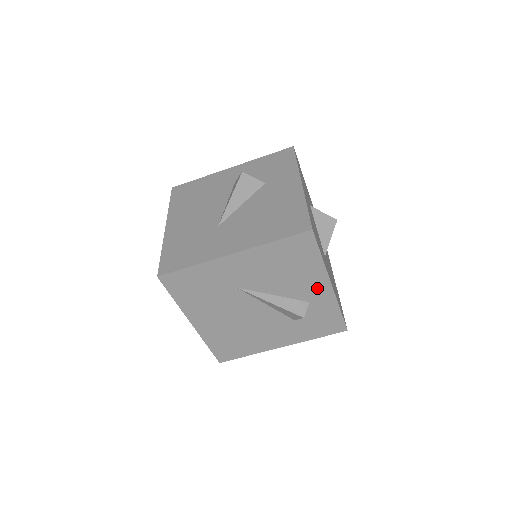
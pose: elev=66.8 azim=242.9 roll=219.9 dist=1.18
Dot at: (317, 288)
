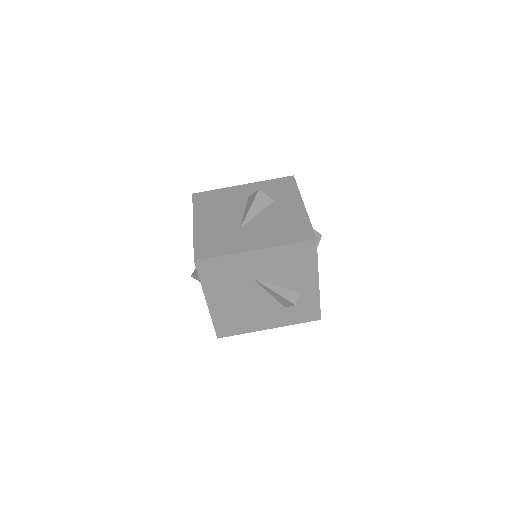
Dot at: (308, 283)
